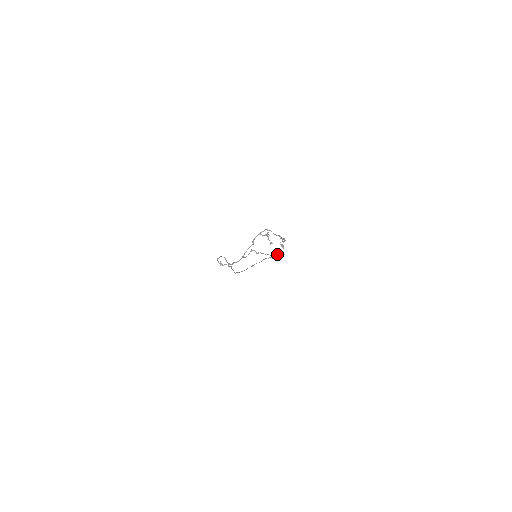
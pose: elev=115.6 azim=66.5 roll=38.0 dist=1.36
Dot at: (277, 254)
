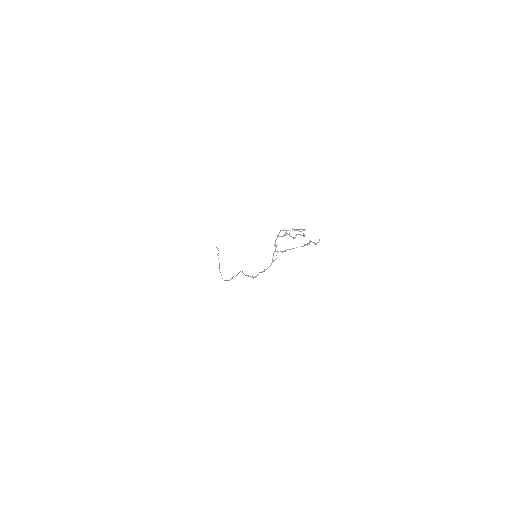
Dot at: (314, 242)
